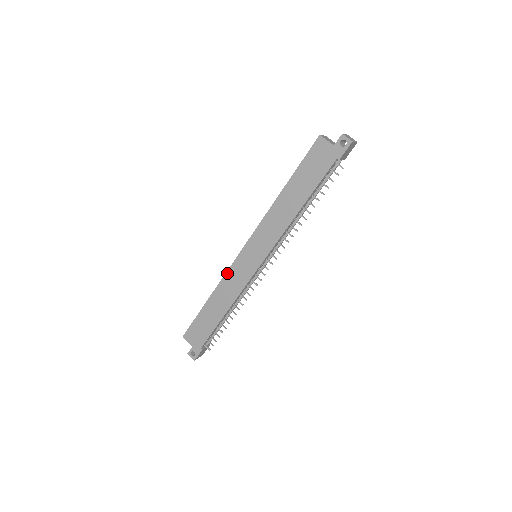
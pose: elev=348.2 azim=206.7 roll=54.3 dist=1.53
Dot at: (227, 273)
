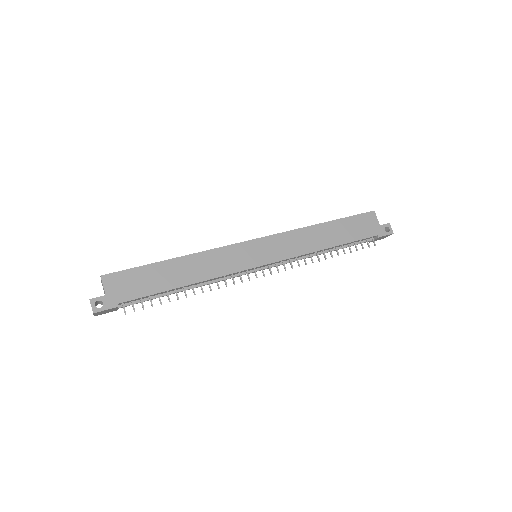
Dot at: (220, 248)
